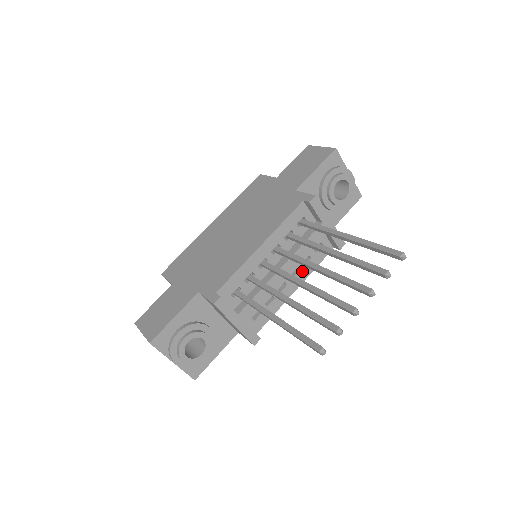
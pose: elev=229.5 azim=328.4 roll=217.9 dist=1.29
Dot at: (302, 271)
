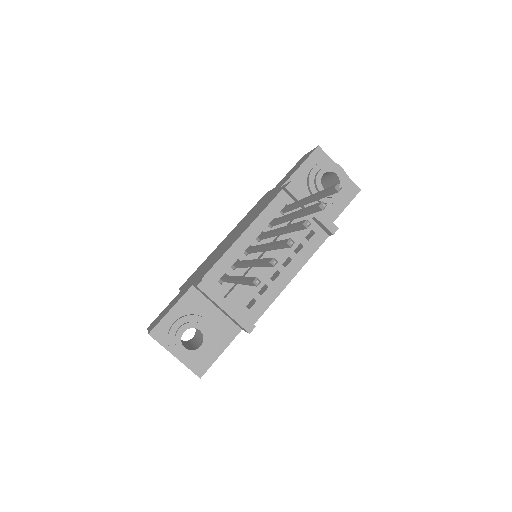
Dot at: (296, 259)
